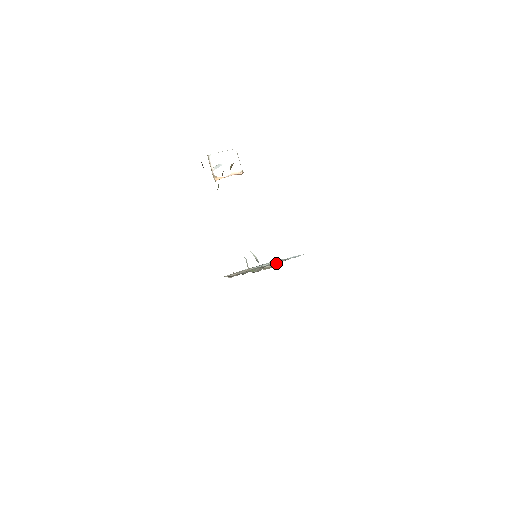
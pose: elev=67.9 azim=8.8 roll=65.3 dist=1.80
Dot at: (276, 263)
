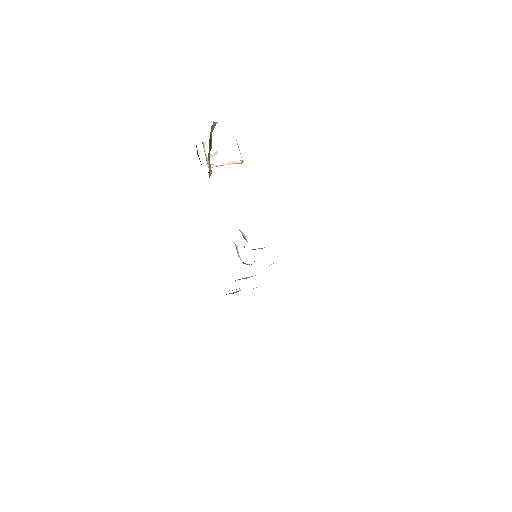
Dot at: occluded
